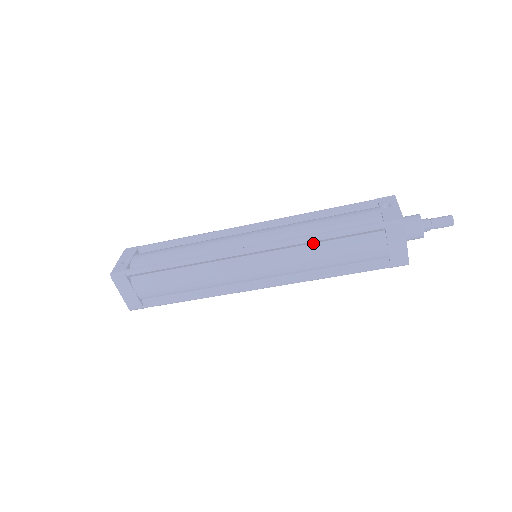
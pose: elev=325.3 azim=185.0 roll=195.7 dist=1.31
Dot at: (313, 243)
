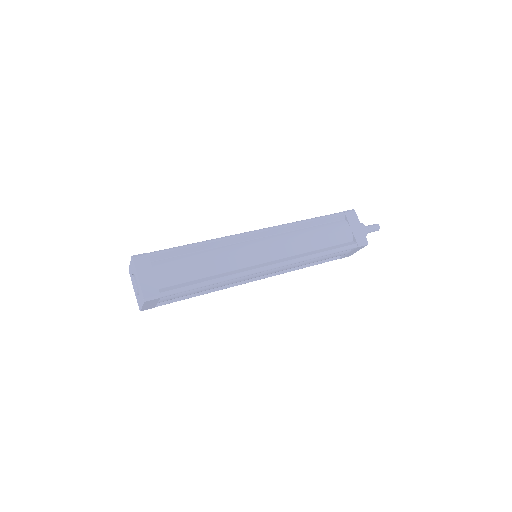
Dot at: (302, 228)
